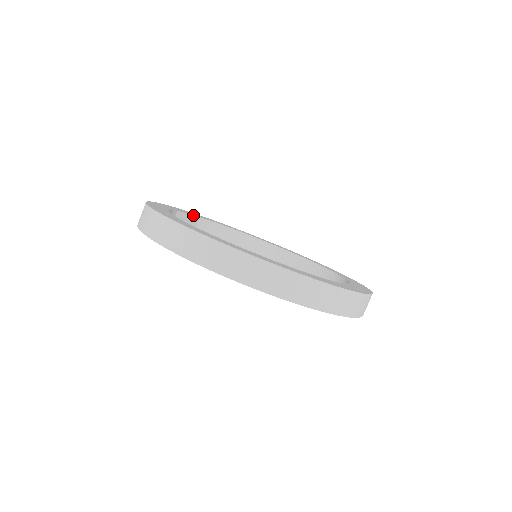
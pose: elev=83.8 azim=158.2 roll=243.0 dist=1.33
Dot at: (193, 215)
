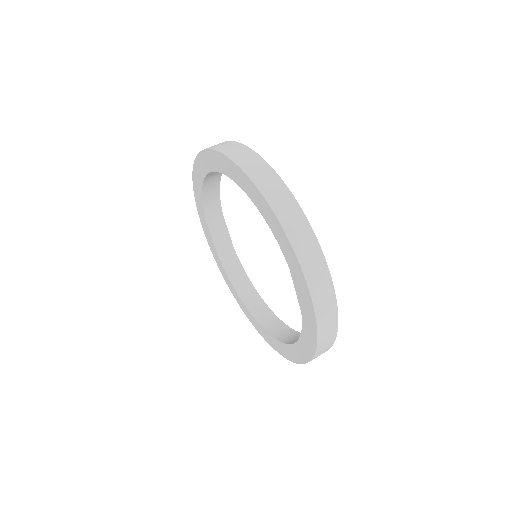
Dot at: (230, 237)
